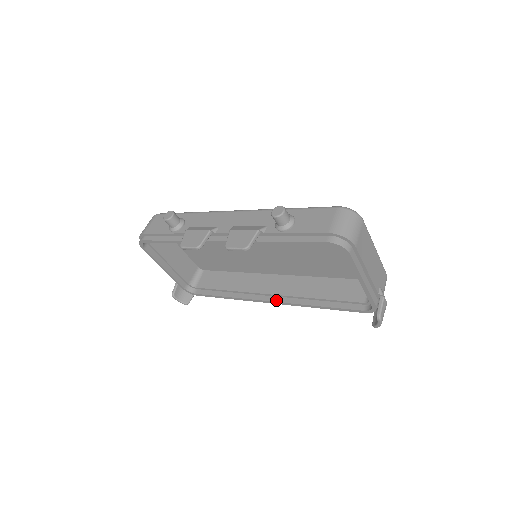
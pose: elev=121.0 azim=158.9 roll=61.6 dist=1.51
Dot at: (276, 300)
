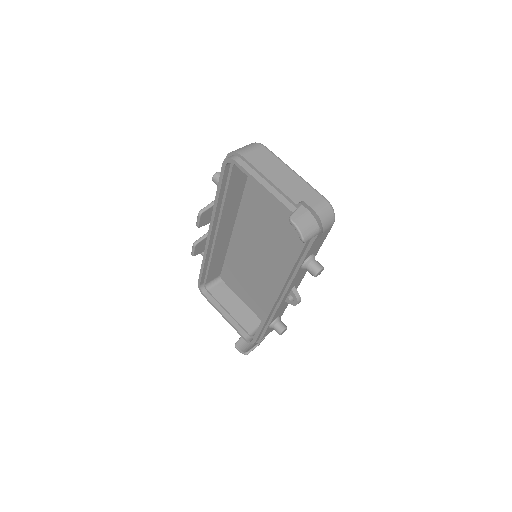
Dot at: (276, 293)
